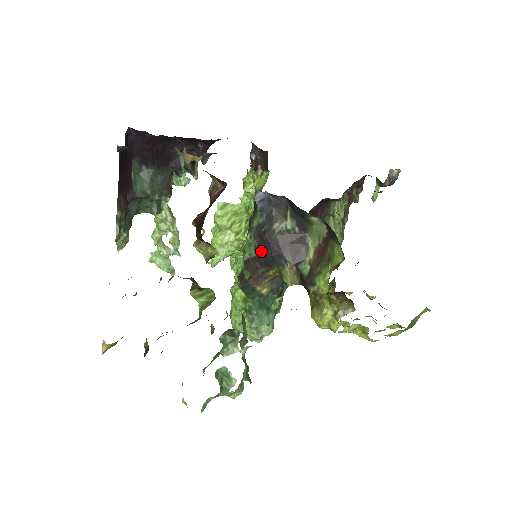
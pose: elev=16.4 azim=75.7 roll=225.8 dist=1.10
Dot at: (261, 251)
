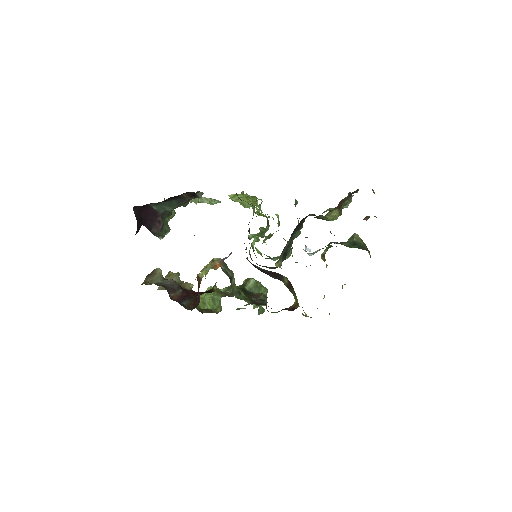
Dot at: occluded
